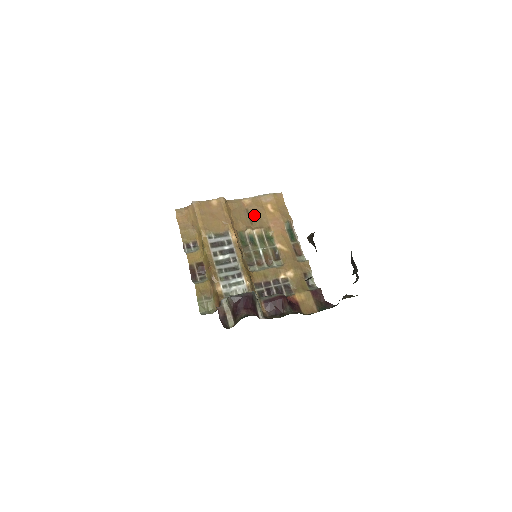
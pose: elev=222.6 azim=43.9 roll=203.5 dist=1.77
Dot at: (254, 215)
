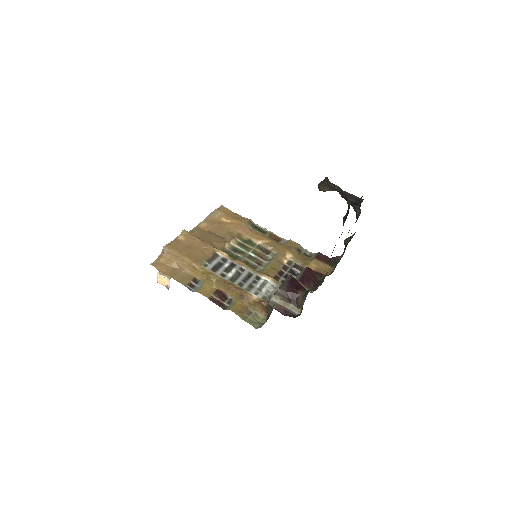
Dot at: (219, 232)
